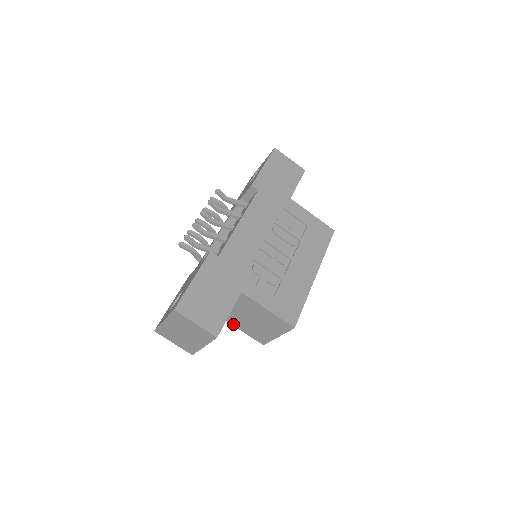
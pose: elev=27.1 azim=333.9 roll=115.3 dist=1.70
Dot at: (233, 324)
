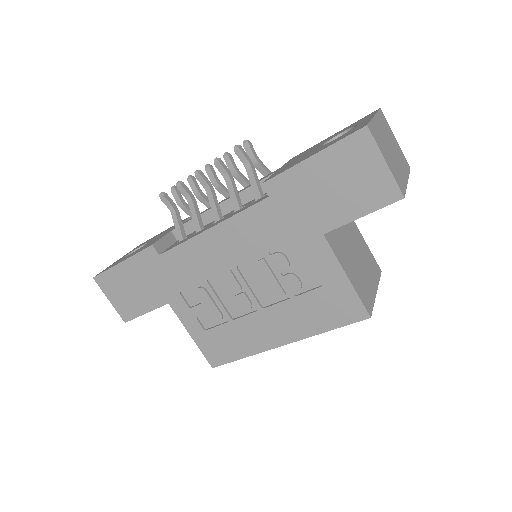
Dot at: occluded
